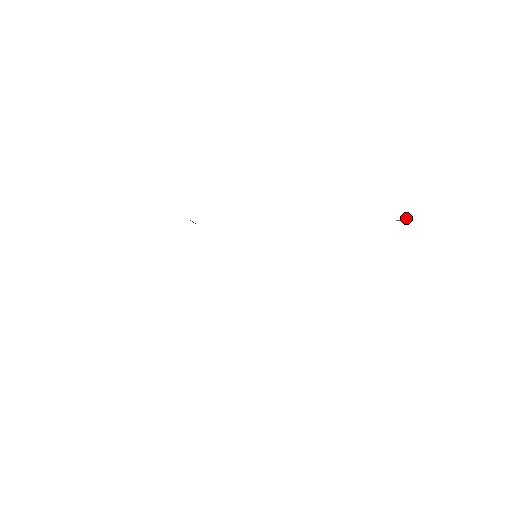
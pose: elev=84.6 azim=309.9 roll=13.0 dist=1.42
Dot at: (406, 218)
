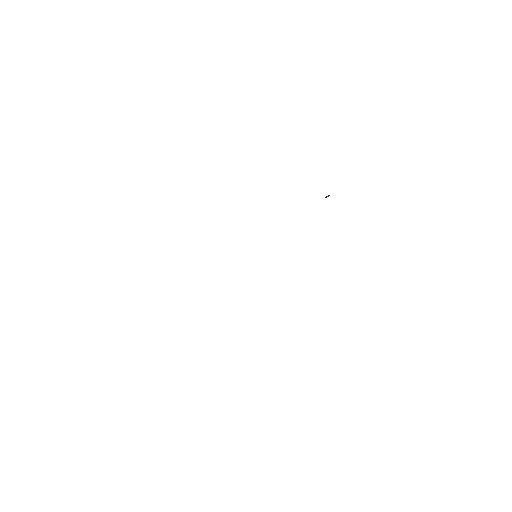
Dot at: (328, 195)
